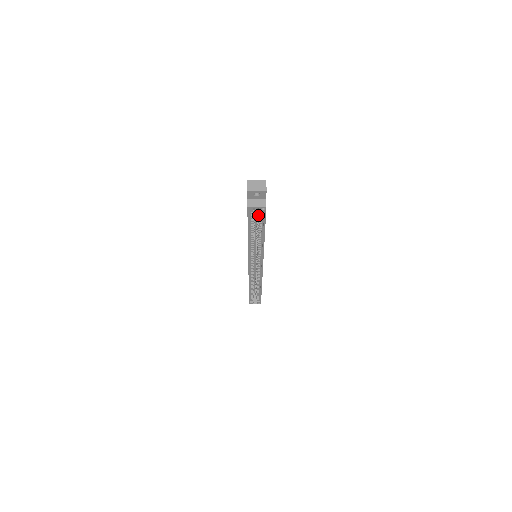
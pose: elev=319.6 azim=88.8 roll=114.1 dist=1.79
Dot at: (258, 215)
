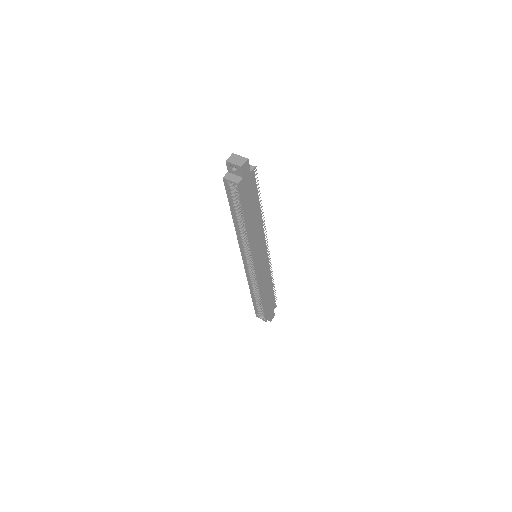
Dot at: (237, 194)
